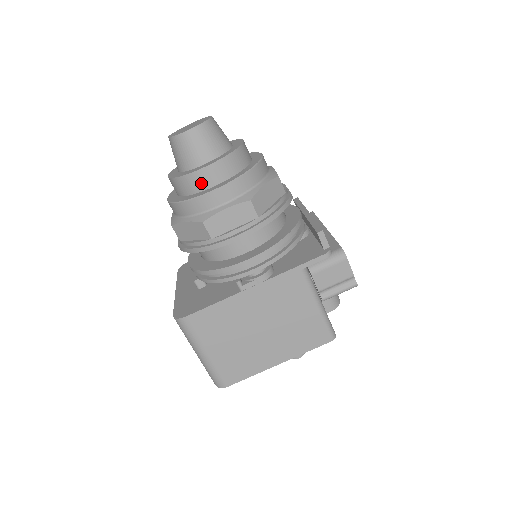
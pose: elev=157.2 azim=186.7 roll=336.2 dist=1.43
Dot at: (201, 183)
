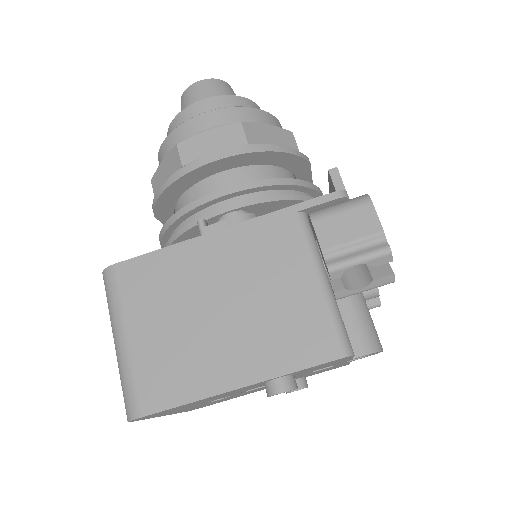
Dot at: occluded
